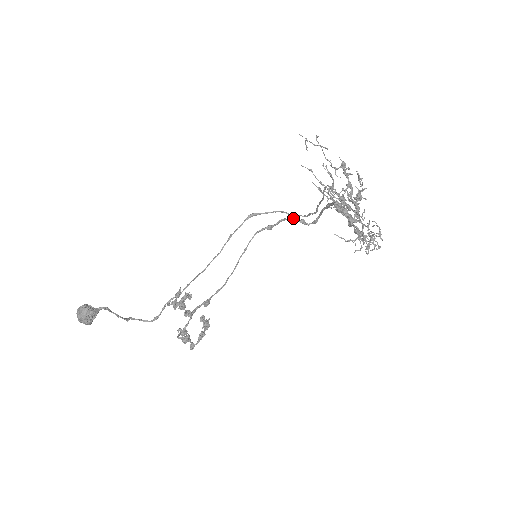
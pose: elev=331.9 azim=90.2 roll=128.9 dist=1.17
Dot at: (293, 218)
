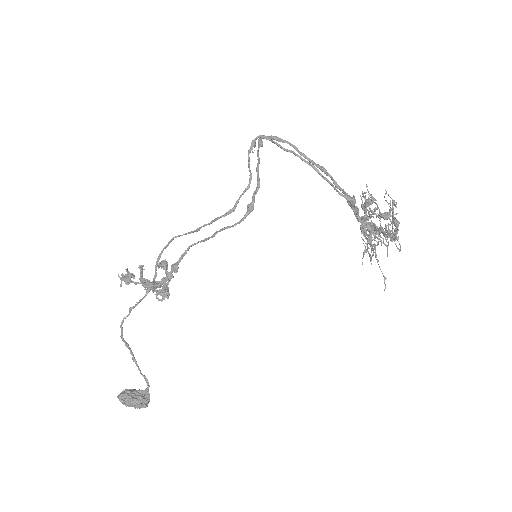
Dot at: occluded
